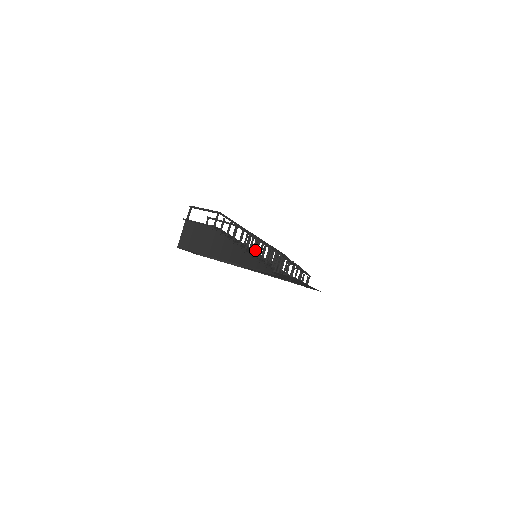
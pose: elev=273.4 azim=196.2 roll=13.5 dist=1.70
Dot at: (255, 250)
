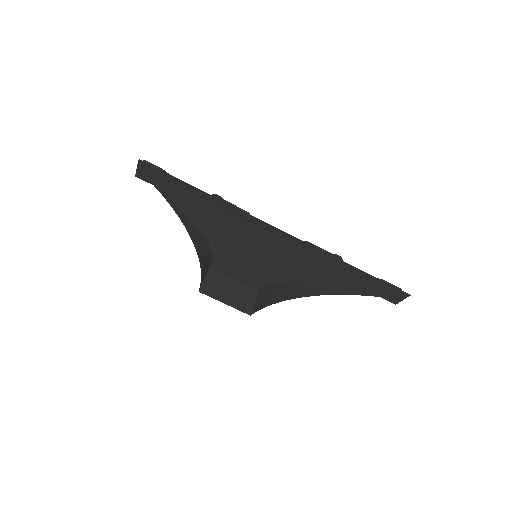
Dot at: occluded
